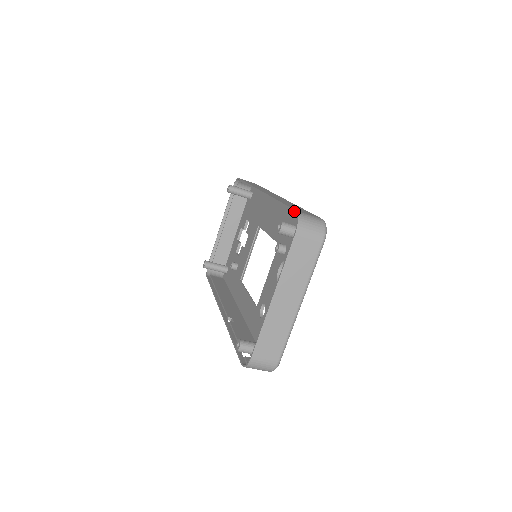
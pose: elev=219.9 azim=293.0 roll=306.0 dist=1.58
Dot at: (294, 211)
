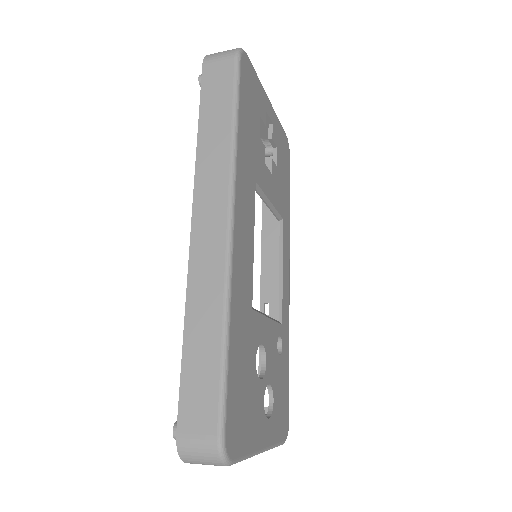
Dot at: (176, 431)
